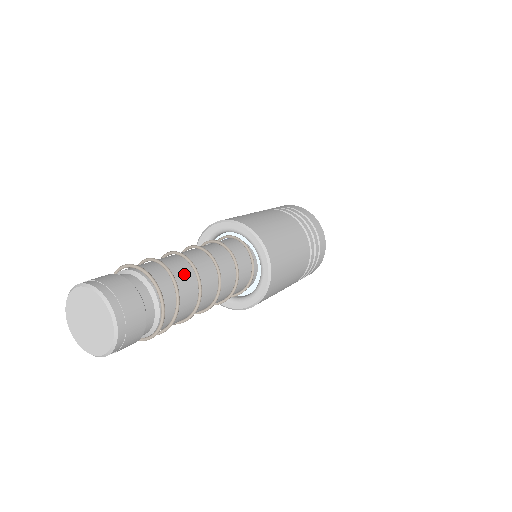
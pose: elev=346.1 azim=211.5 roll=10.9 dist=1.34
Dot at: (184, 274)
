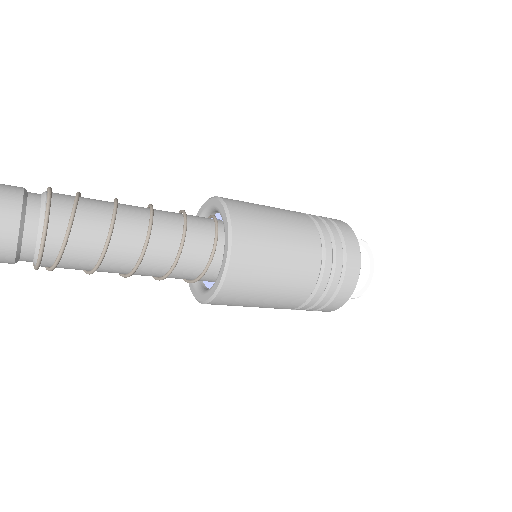
Dot at: (99, 201)
